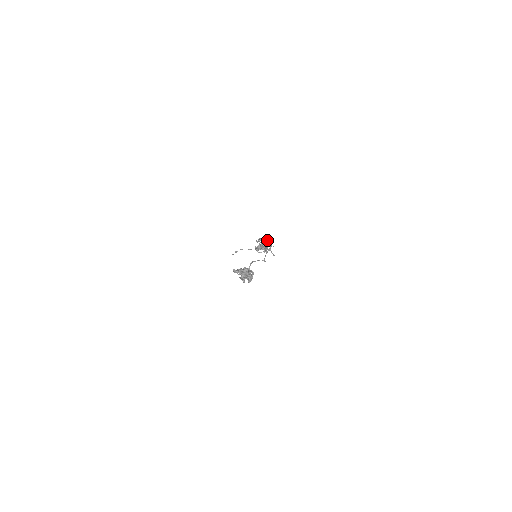
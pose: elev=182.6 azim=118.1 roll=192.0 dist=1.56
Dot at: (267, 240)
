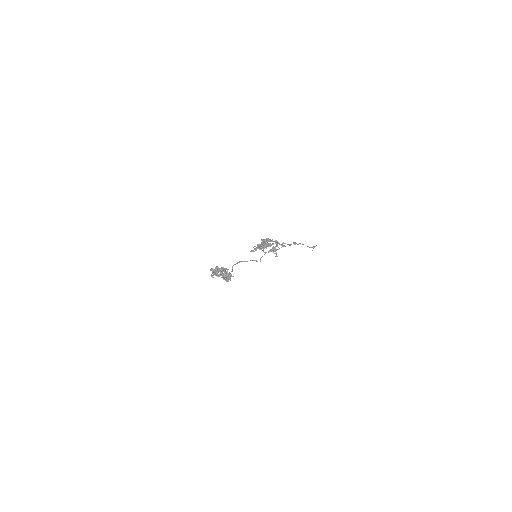
Dot at: (265, 241)
